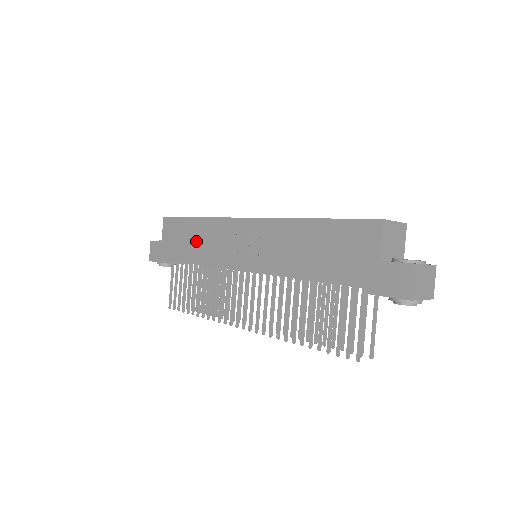
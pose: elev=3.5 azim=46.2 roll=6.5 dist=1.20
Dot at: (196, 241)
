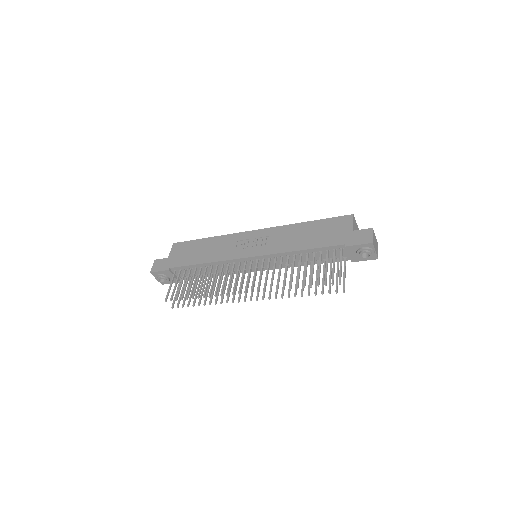
Dot at: (207, 250)
